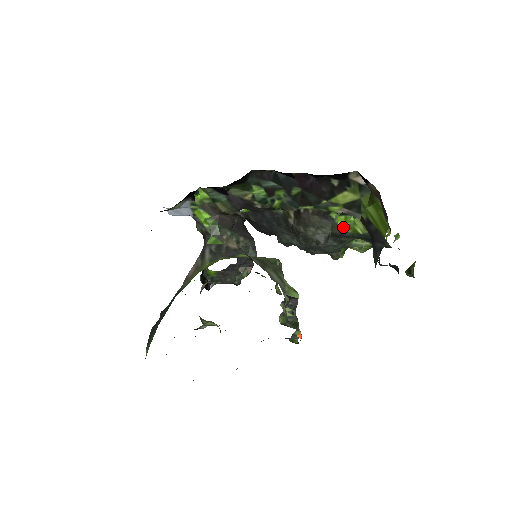
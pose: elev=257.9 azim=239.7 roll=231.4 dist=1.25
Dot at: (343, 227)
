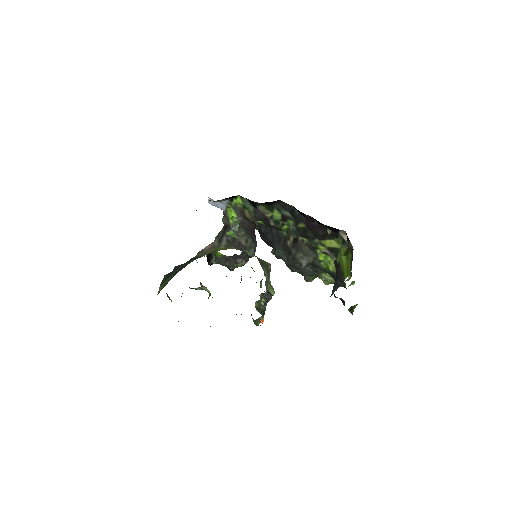
Dot at: (321, 261)
